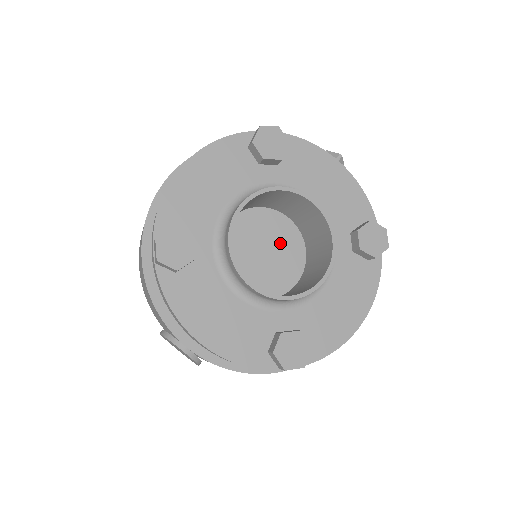
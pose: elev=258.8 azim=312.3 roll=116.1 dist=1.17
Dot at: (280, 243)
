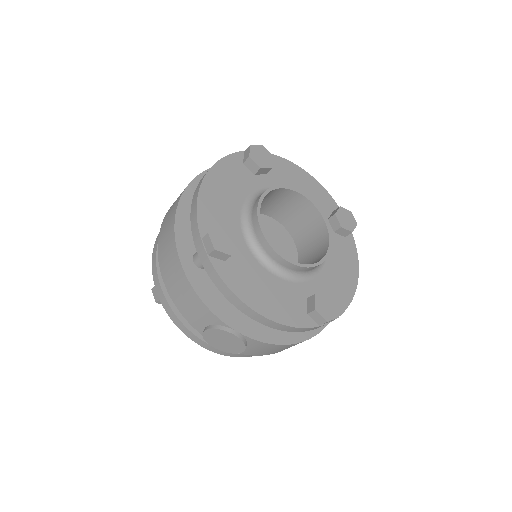
Dot at: (276, 239)
